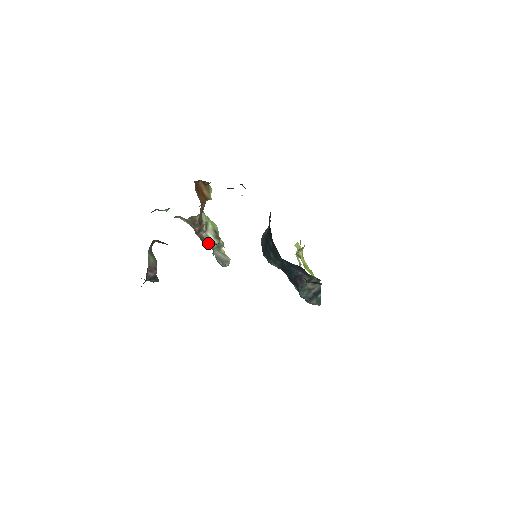
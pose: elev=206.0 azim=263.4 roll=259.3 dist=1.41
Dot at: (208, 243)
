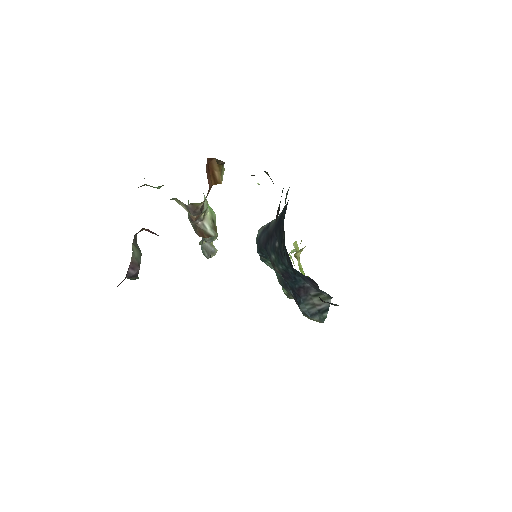
Dot at: (202, 234)
